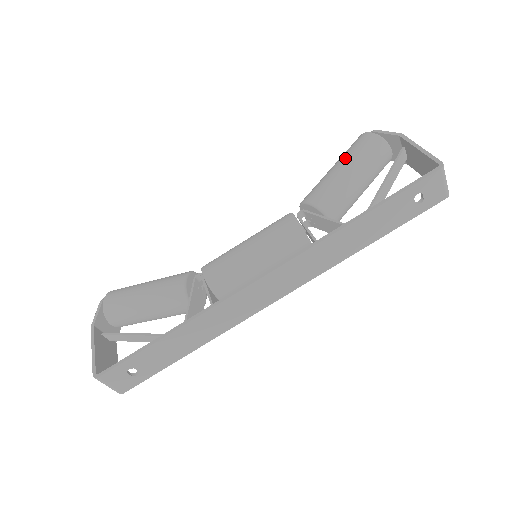
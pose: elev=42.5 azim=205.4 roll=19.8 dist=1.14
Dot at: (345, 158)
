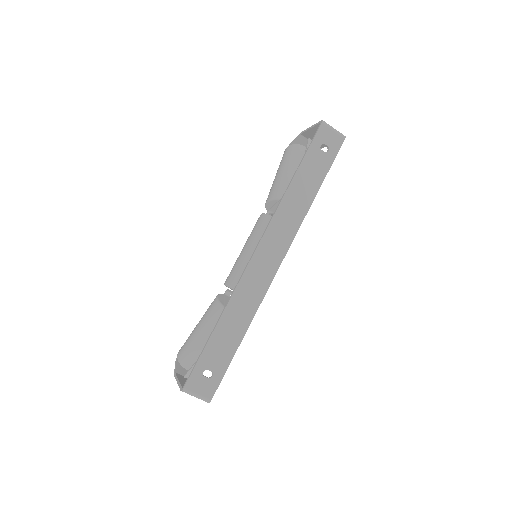
Dot at: (278, 168)
